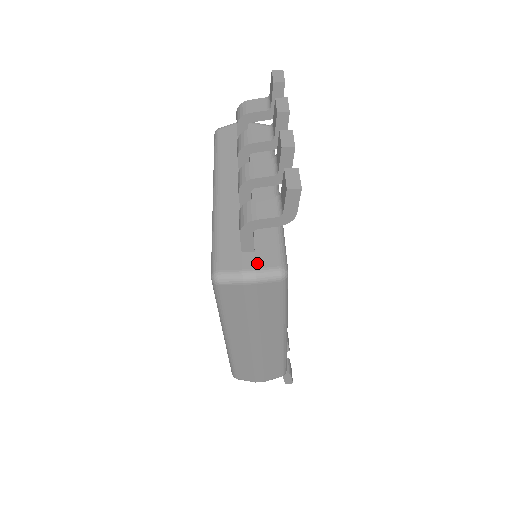
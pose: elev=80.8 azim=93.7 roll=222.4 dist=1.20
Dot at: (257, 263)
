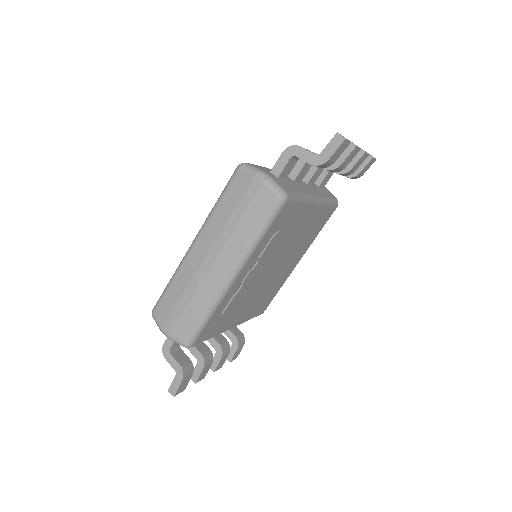
Dot at: (274, 178)
